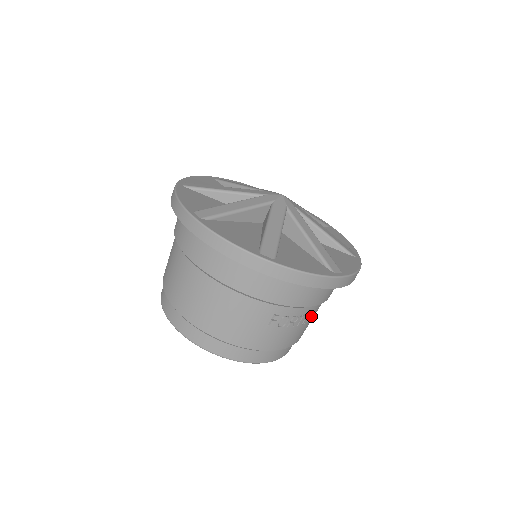
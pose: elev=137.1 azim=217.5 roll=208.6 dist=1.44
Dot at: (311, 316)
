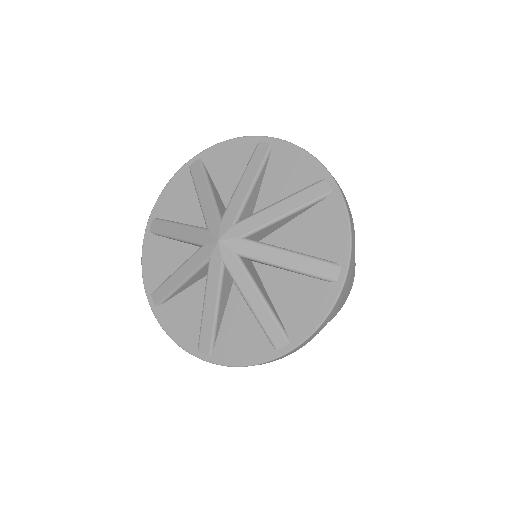
Dot at: occluded
